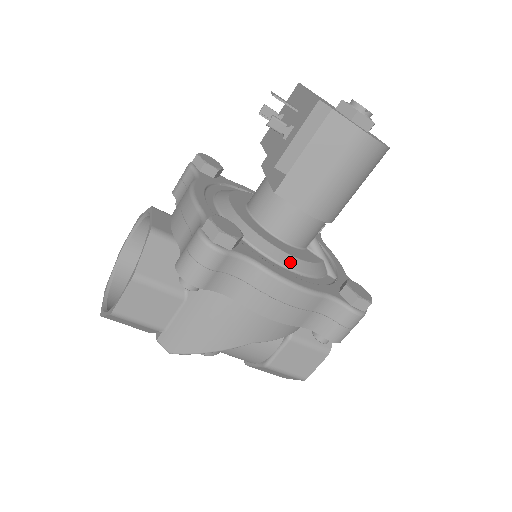
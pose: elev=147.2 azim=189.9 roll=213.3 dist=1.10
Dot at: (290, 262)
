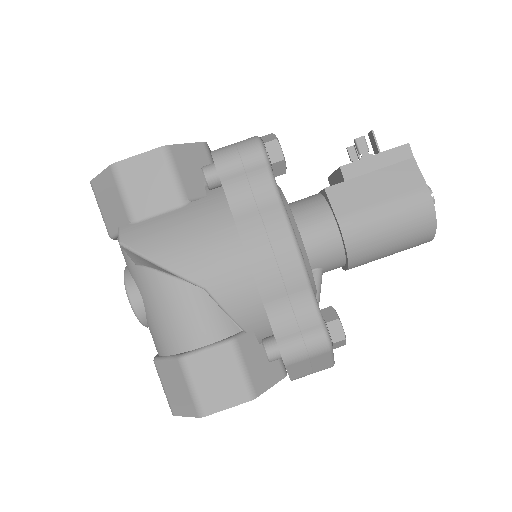
Dot at: (299, 243)
